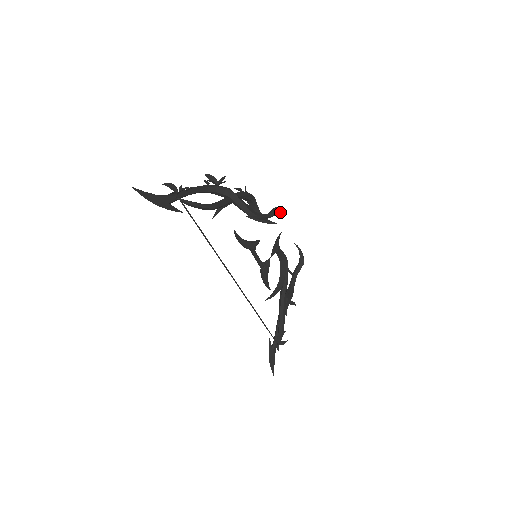
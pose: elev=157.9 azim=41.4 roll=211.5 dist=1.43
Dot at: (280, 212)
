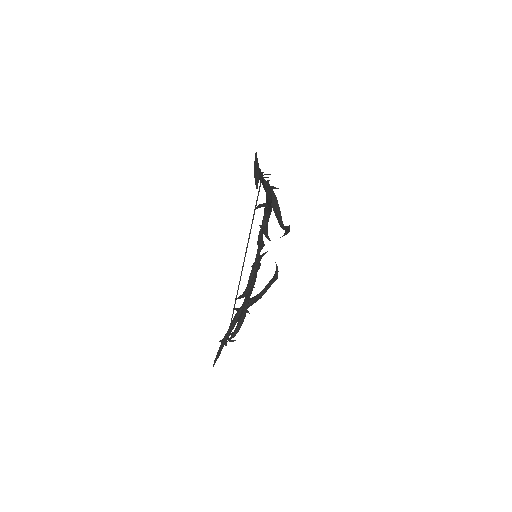
Dot at: (289, 230)
